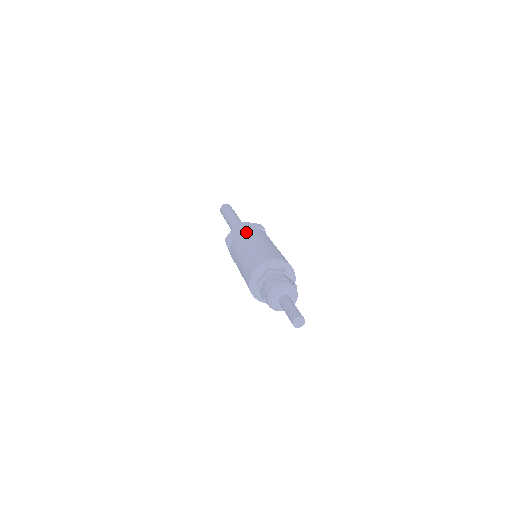
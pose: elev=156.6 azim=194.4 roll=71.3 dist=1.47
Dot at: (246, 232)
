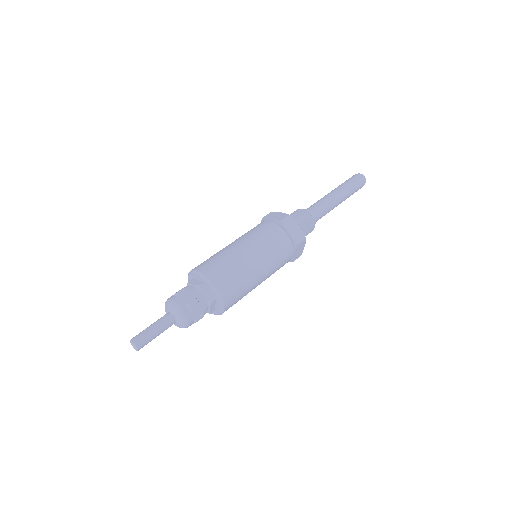
Dot at: occluded
